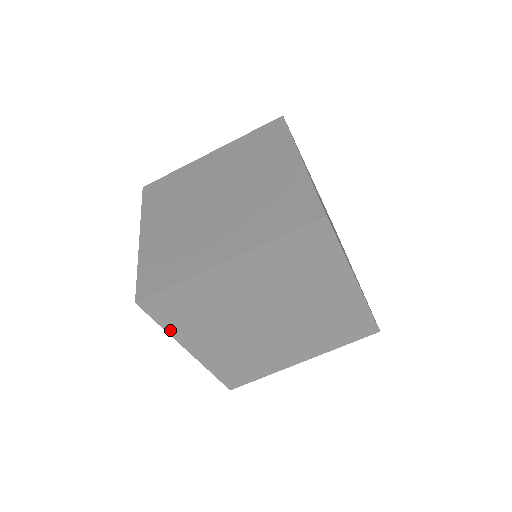
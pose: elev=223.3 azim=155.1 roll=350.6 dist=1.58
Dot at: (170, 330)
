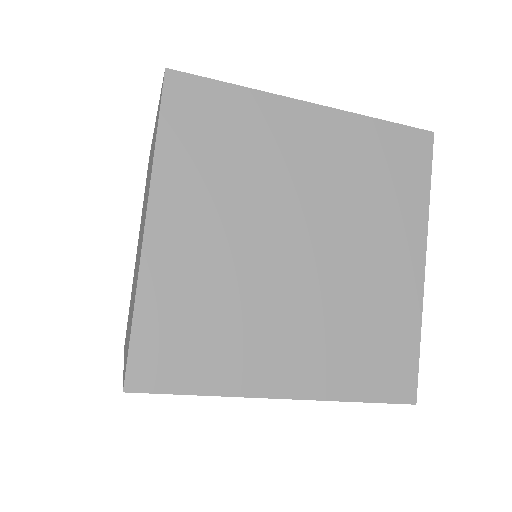
Dot at: occluded
